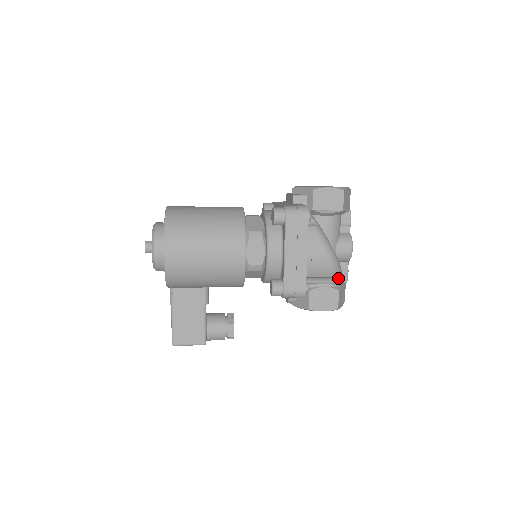
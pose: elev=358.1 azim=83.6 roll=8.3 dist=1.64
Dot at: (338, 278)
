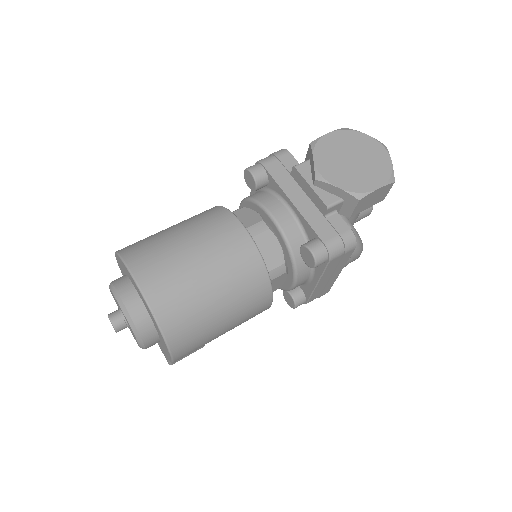
Dot at: occluded
